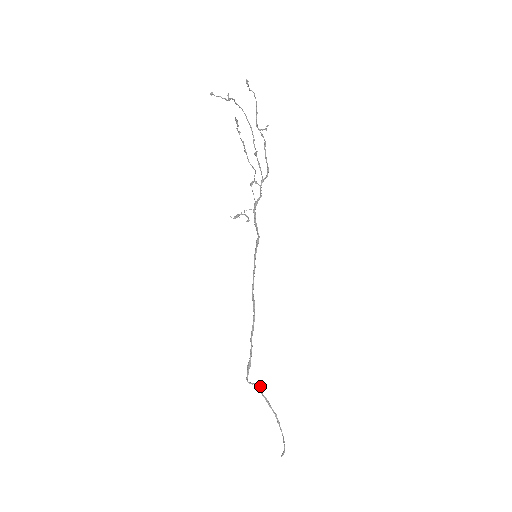
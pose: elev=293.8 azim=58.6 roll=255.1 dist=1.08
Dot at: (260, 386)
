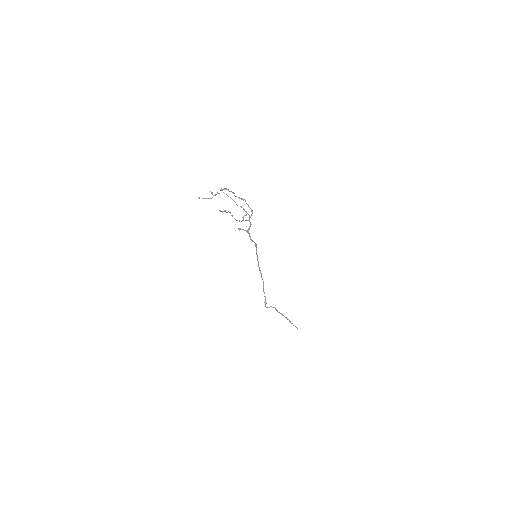
Dot at: (275, 308)
